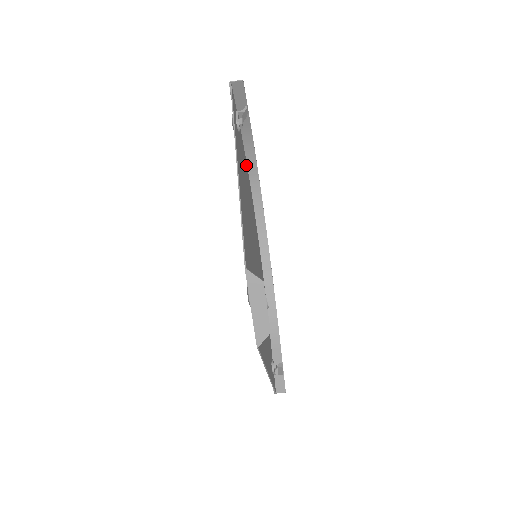
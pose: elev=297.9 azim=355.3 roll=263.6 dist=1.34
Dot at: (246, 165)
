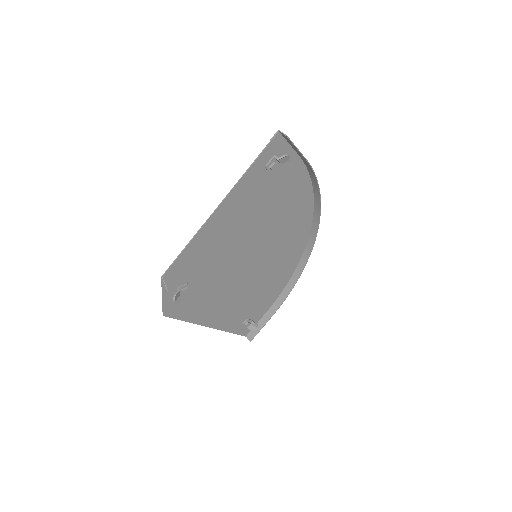
Dot at: (305, 184)
